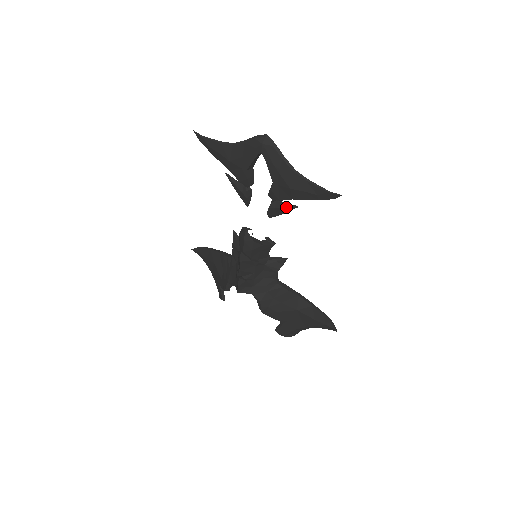
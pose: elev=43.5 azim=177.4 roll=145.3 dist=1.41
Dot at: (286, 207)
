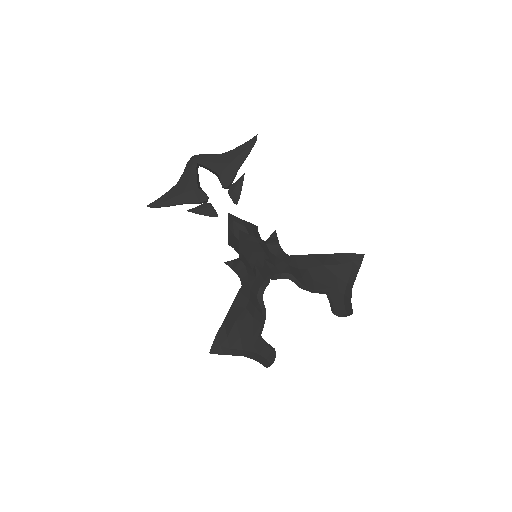
Dot at: (239, 181)
